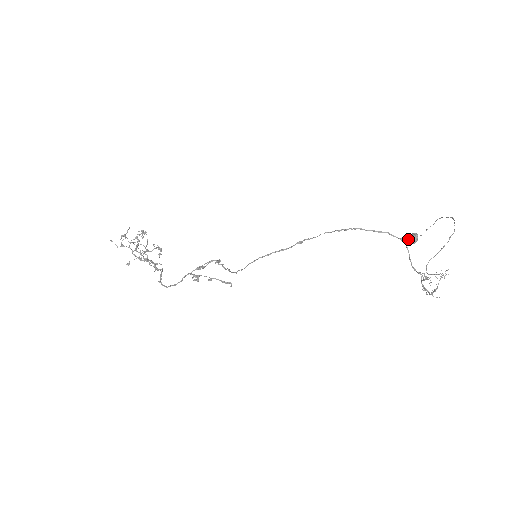
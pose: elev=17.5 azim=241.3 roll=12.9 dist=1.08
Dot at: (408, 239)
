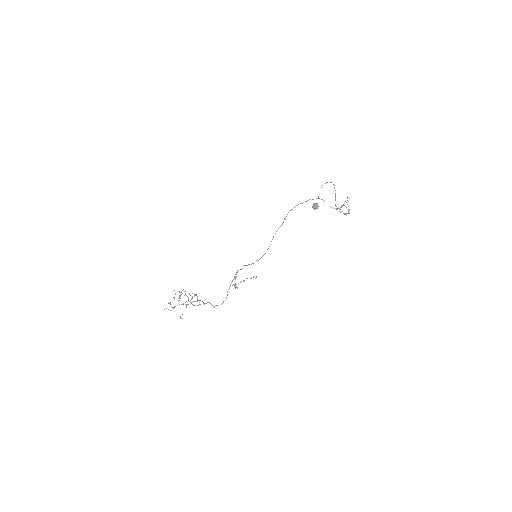
Dot at: (314, 208)
